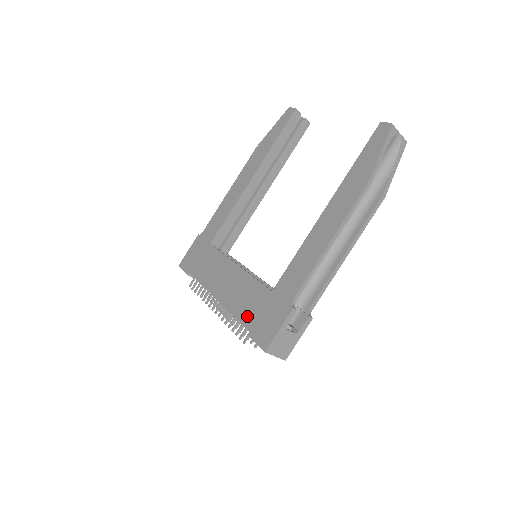
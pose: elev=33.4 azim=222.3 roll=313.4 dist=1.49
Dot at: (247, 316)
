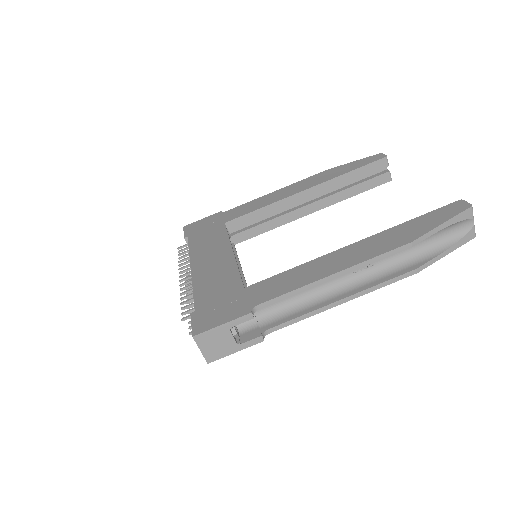
Dot at: (204, 297)
